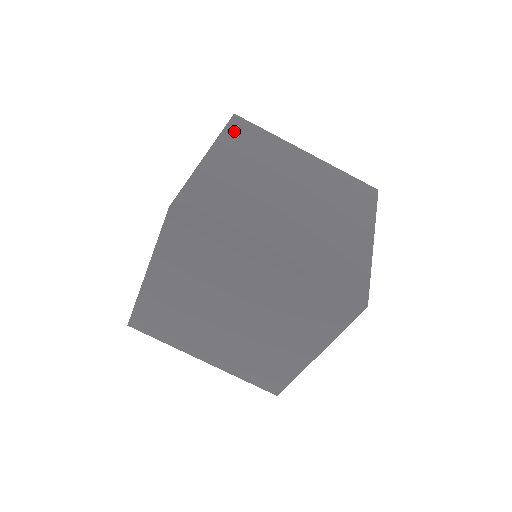
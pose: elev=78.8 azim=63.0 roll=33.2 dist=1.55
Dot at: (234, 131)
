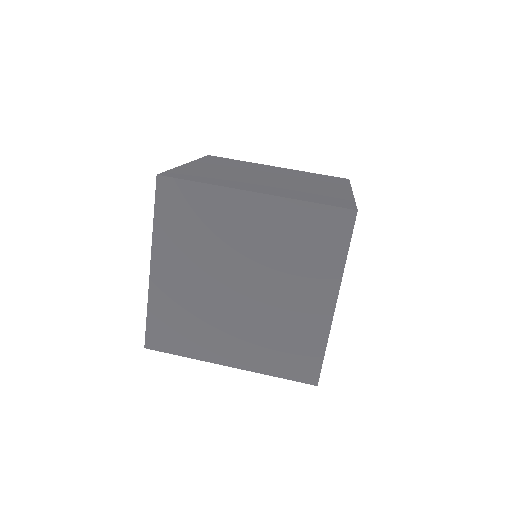
Dot at: (209, 159)
